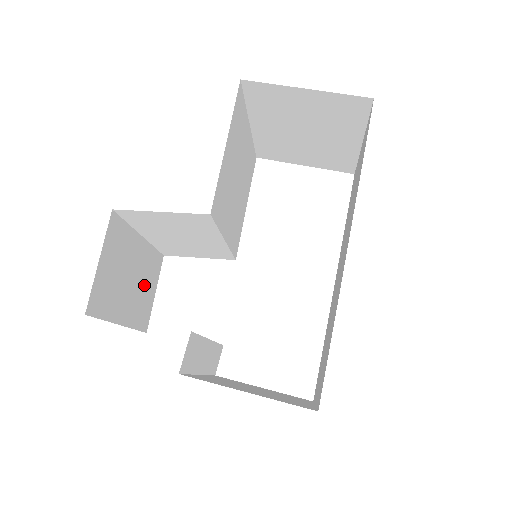
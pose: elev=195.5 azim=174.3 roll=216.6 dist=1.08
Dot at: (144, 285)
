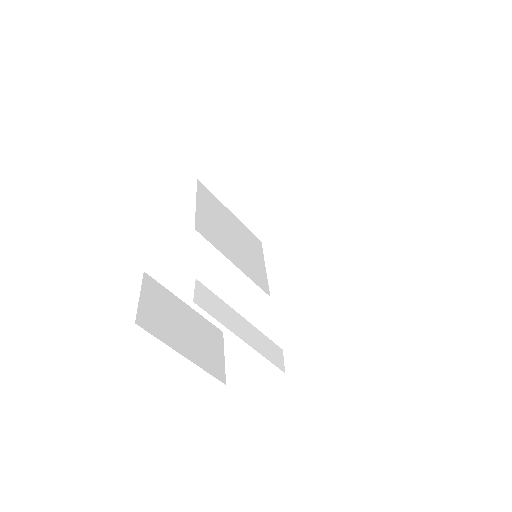
Dot at: (204, 342)
